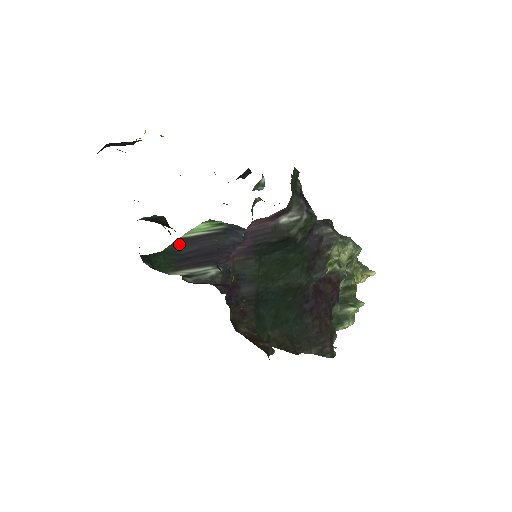
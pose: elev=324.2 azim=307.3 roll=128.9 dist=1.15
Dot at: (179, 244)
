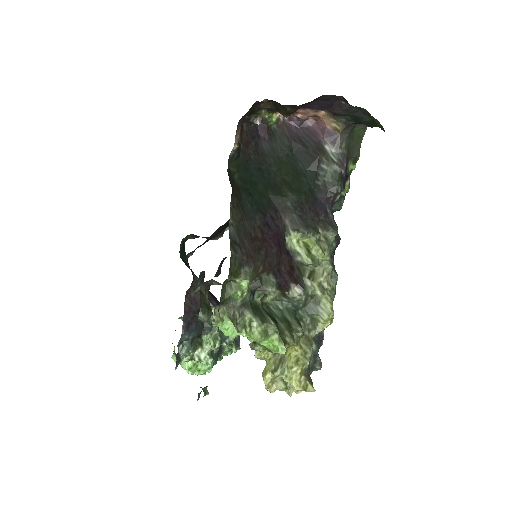
Dot at: occluded
